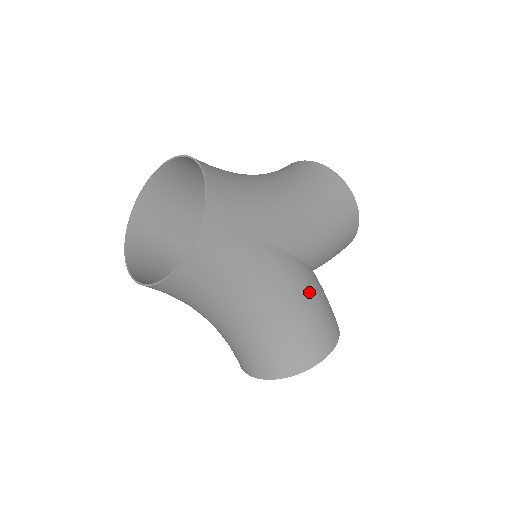
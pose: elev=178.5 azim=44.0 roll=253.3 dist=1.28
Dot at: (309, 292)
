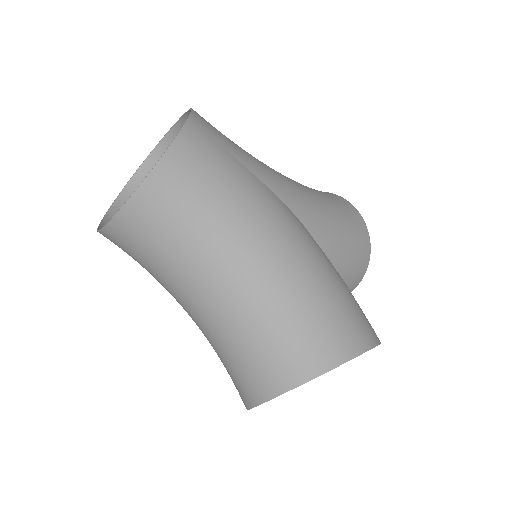
Dot at: (325, 260)
